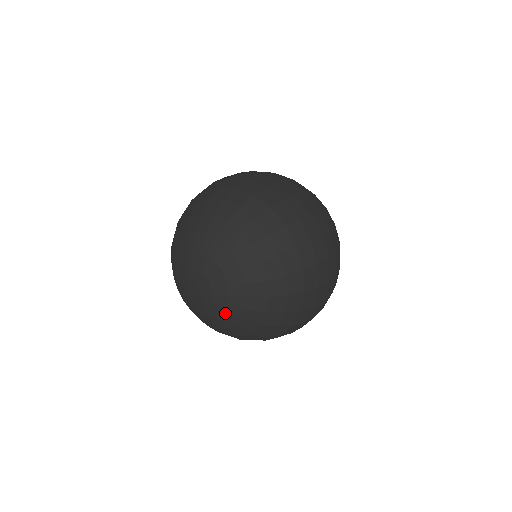
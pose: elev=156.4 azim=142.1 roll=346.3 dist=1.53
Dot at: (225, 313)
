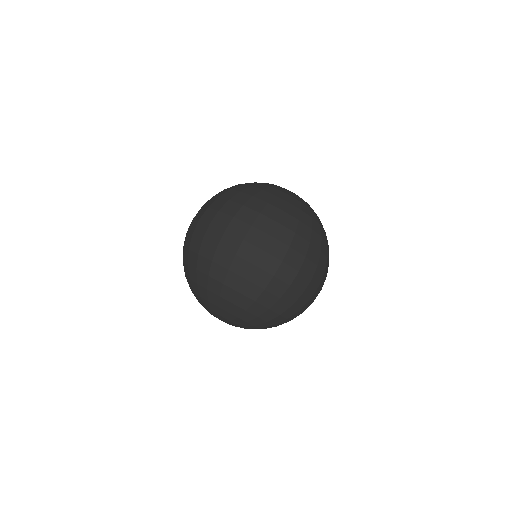
Dot at: occluded
